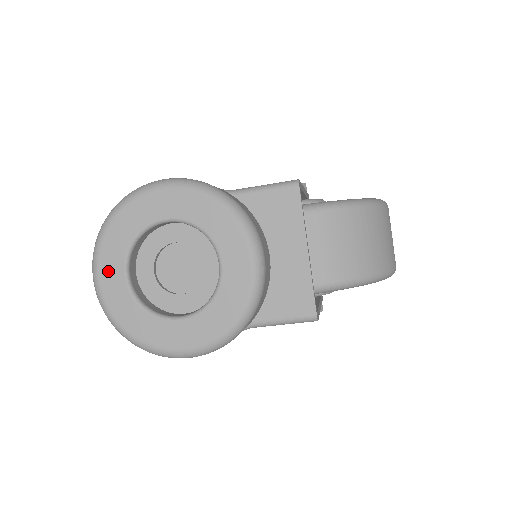
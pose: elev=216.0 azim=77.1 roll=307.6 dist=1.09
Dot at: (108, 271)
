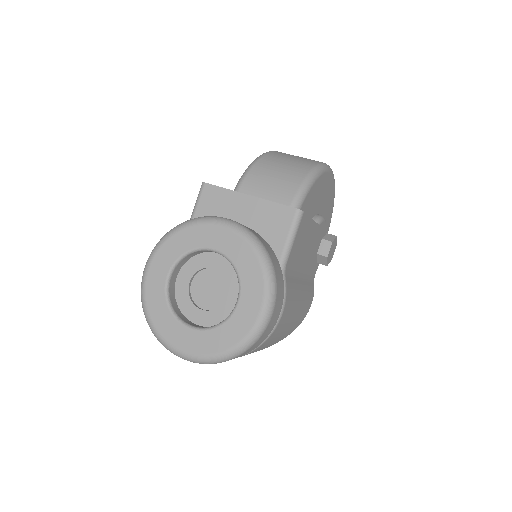
Dot at: (179, 340)
